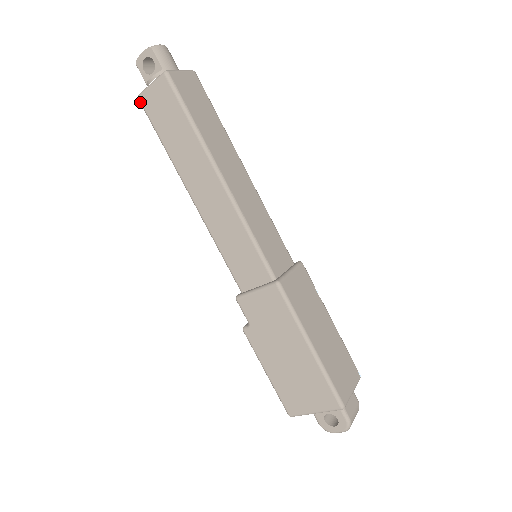
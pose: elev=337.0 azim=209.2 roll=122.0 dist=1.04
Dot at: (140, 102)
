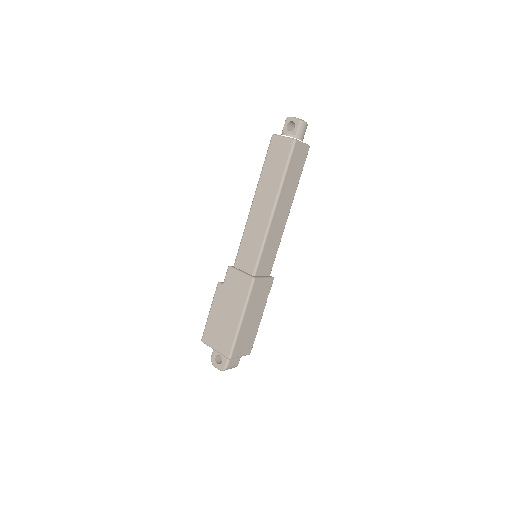
Dot at: (271, 138)
